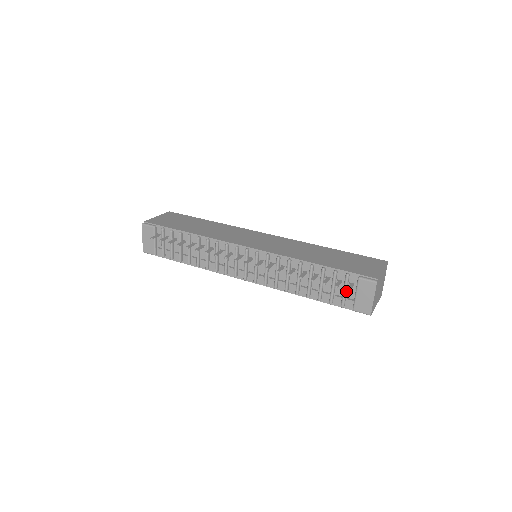
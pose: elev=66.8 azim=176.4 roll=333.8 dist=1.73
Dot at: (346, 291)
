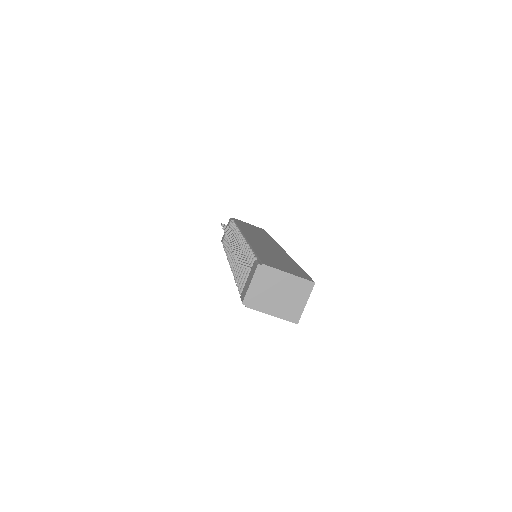
Dot at: (247, 276)
